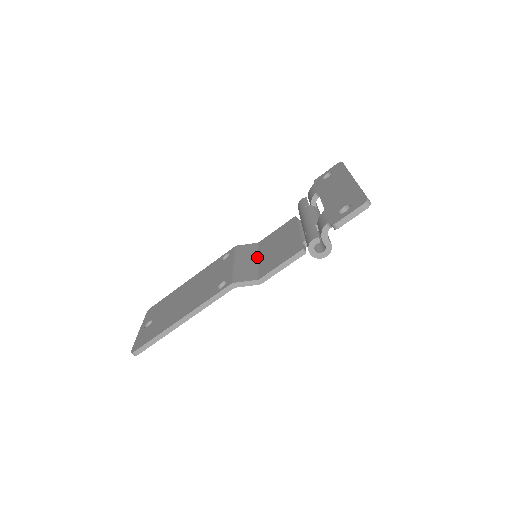
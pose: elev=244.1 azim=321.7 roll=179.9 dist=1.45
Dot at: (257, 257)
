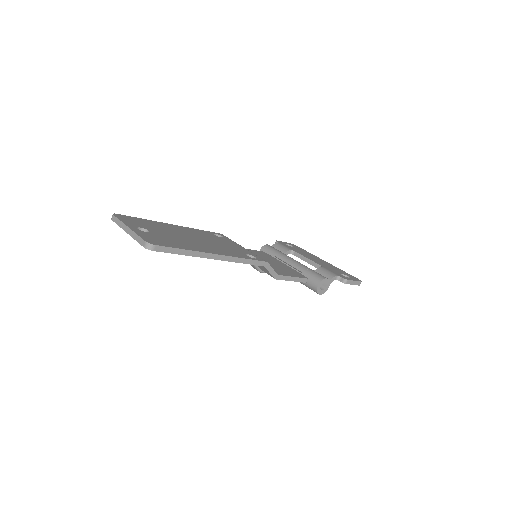
Dot at: occluded
